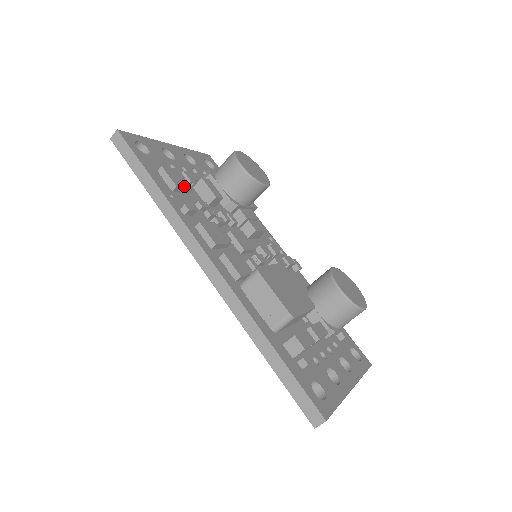
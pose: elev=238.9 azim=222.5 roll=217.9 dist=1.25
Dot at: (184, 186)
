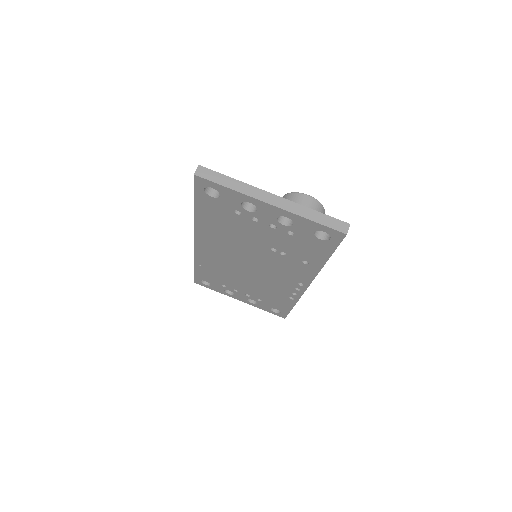
Dot at: occluded
